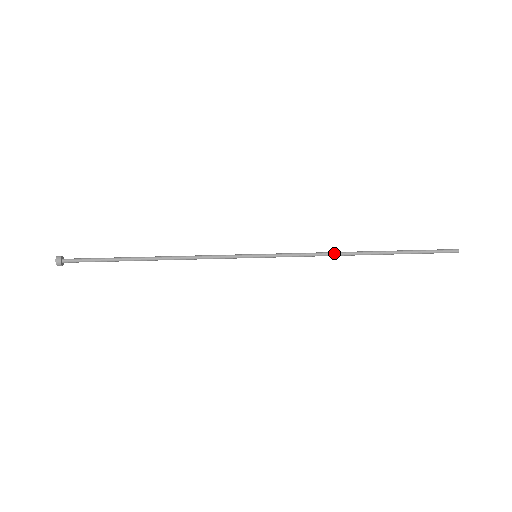
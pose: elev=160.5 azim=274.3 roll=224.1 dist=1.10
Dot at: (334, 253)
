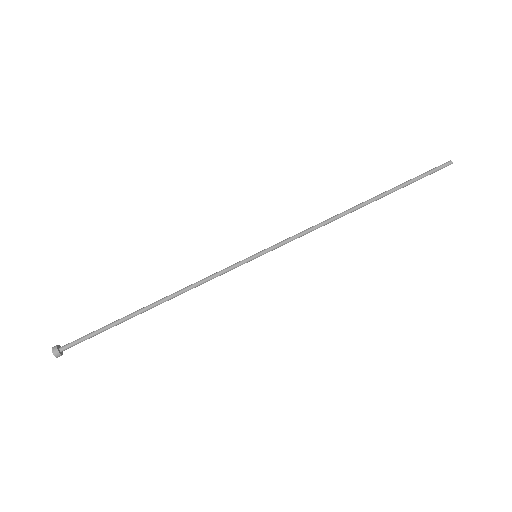
Dot at: (332, 219)
